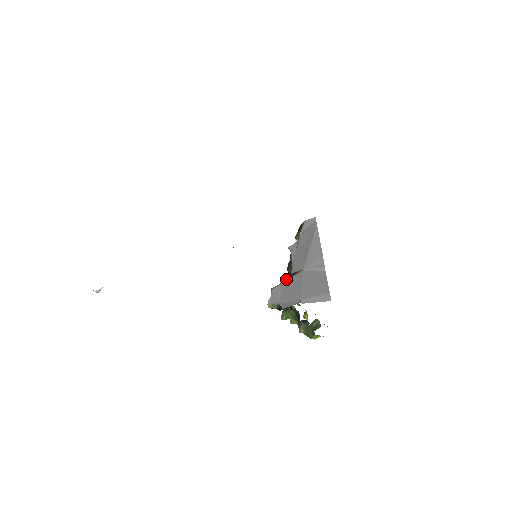
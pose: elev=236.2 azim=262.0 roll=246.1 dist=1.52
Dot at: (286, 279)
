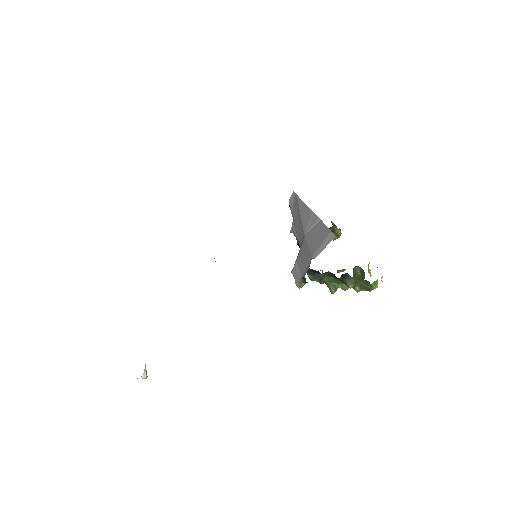
Dot at: occluded
